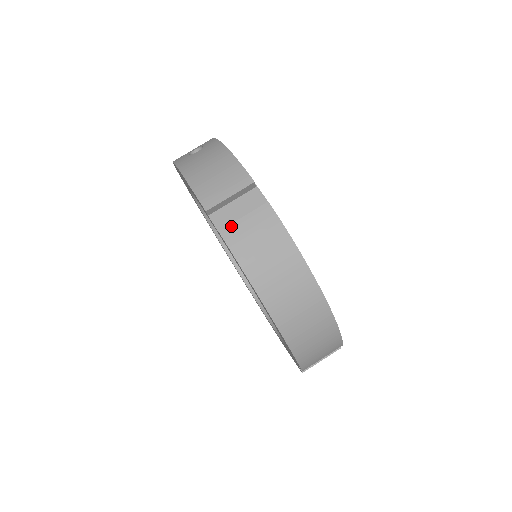
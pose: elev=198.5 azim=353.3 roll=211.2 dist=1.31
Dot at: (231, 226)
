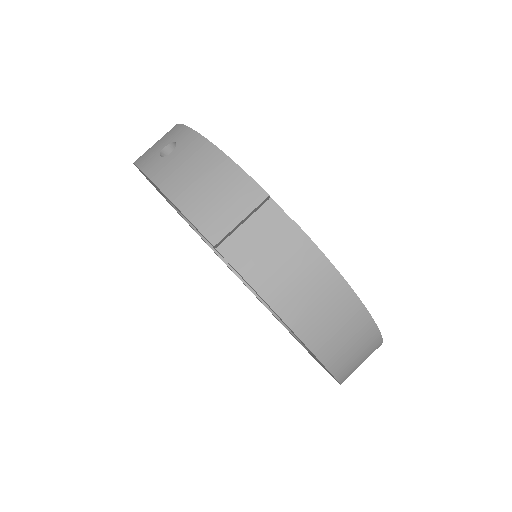
Dot at: (252, 262)
